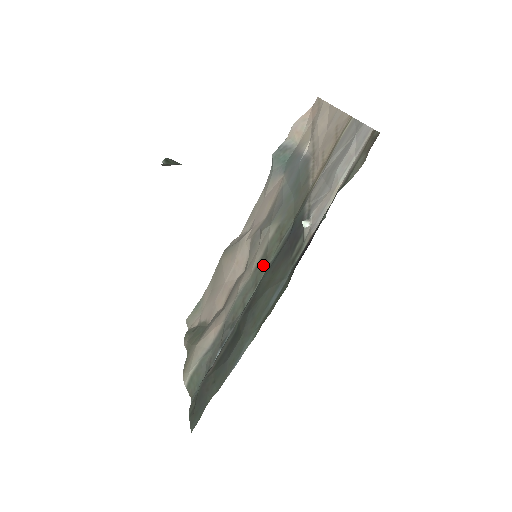
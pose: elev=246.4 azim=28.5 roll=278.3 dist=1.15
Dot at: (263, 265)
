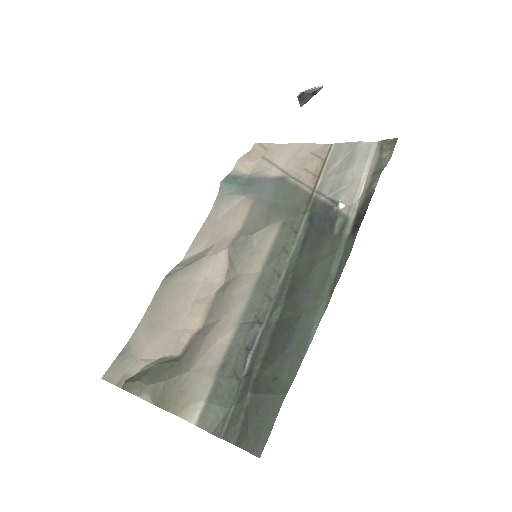
Dot at: (281, 256)
